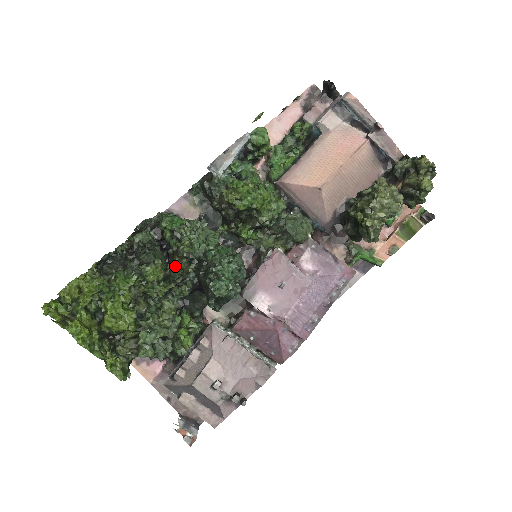
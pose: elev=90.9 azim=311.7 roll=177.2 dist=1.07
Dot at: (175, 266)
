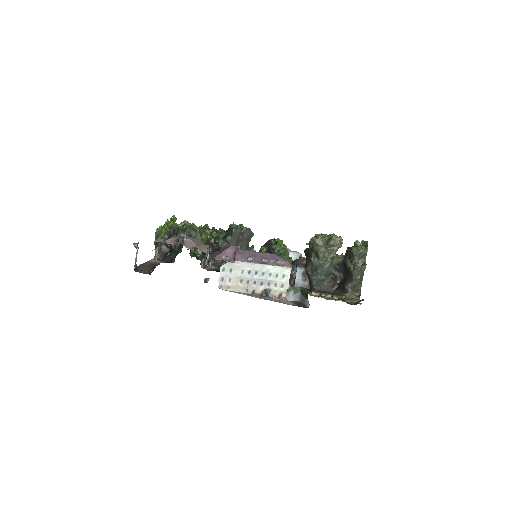
Dot at: occluded
